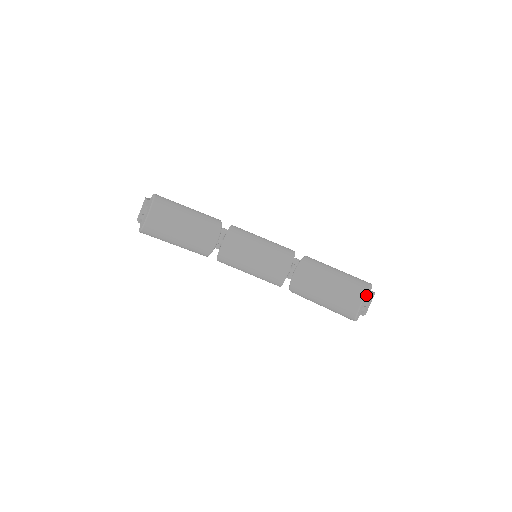
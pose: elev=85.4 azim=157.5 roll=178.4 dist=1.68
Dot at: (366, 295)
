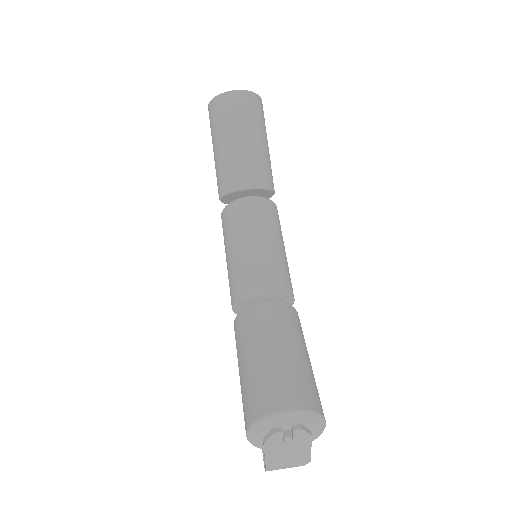
Dot at: (304, 418)
